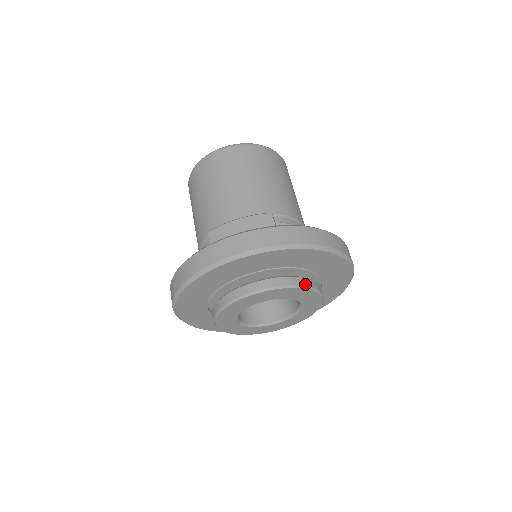
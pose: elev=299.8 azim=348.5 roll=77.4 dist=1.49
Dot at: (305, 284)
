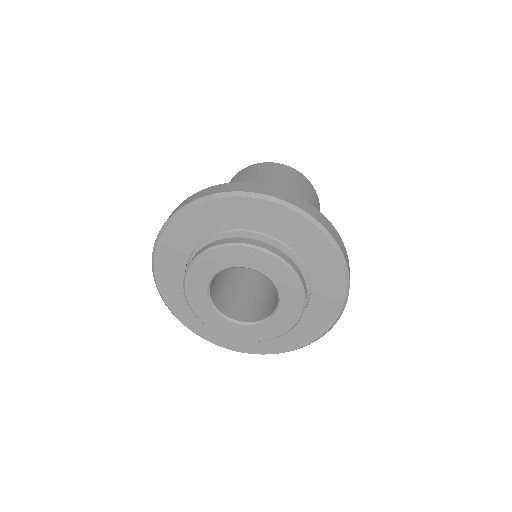
Dot at: (273, 251)
